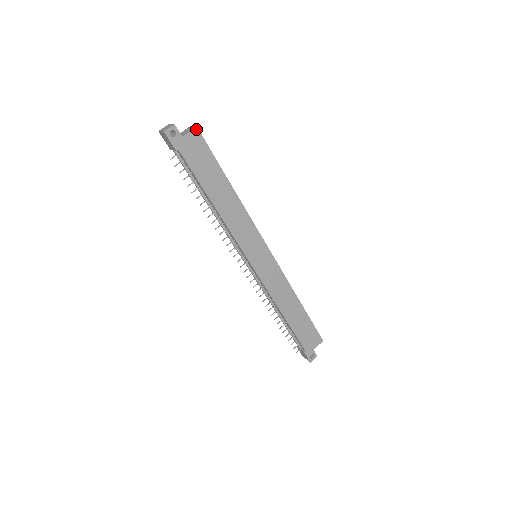
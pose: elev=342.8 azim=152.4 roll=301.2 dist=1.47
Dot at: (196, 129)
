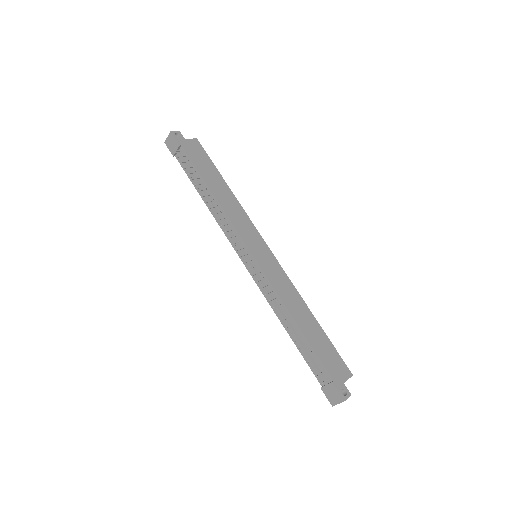
Dot at: (196, 140)
